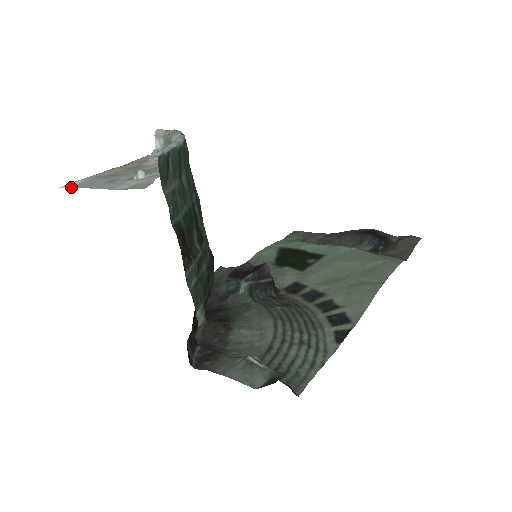
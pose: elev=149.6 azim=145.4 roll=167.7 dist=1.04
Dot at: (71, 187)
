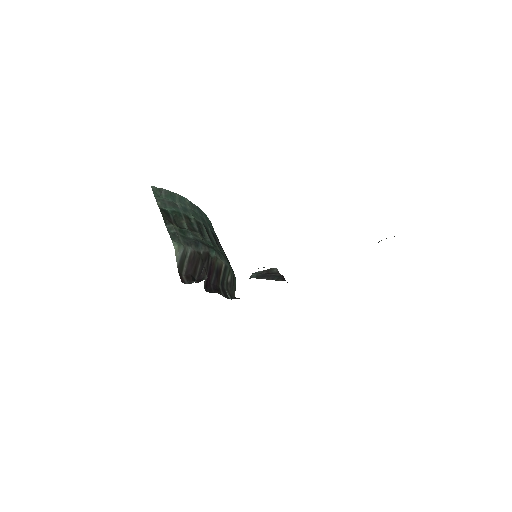
Dot at: occluded
